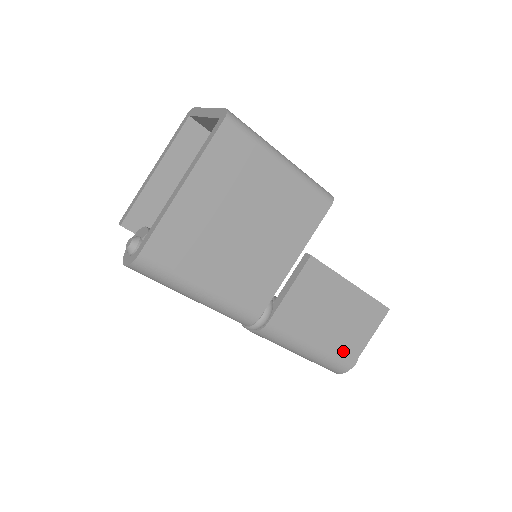
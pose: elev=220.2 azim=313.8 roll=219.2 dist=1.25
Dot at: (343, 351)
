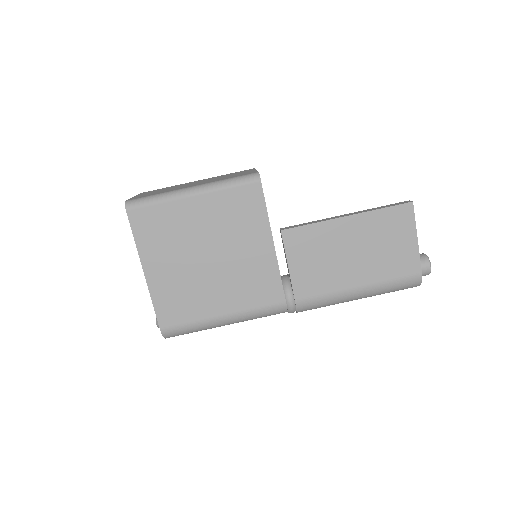
Dot at: (396, 270)
